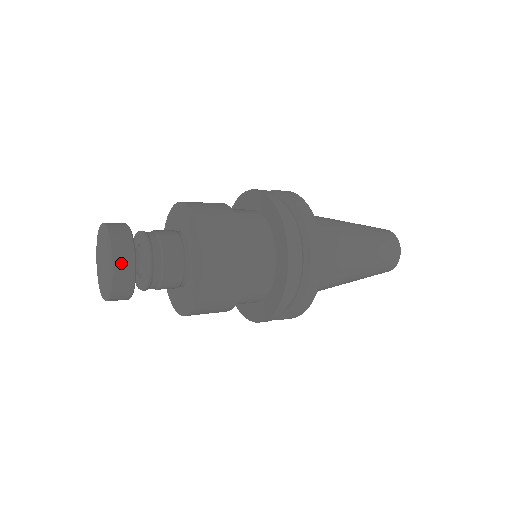
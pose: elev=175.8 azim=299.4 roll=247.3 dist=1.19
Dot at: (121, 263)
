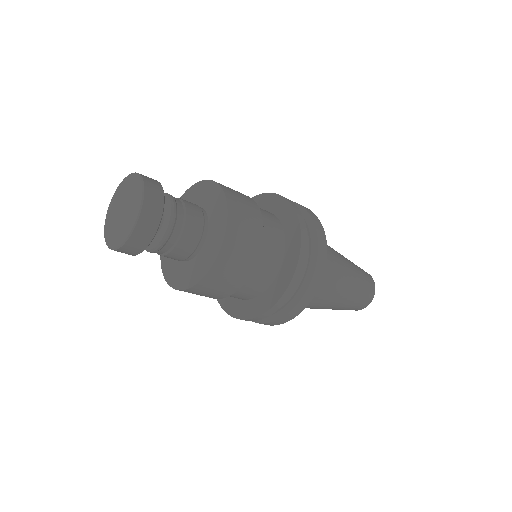
Dot at: (146, 176)
